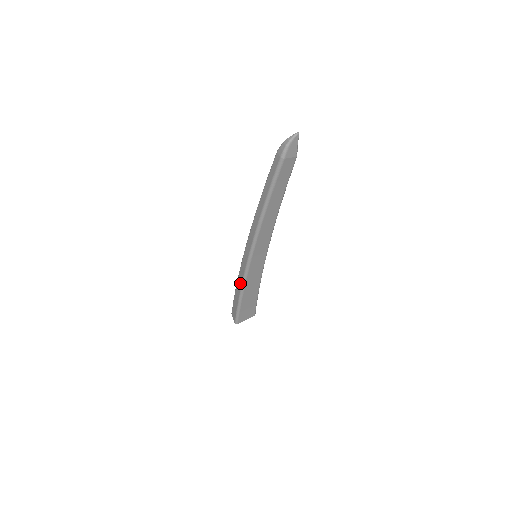
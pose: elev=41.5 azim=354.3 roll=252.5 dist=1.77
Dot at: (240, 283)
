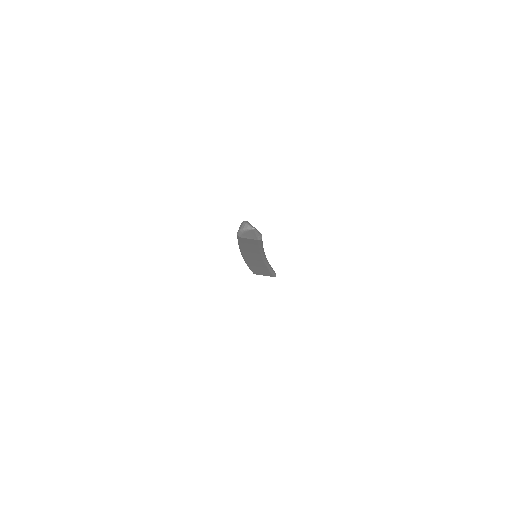
Dot at: occluded
